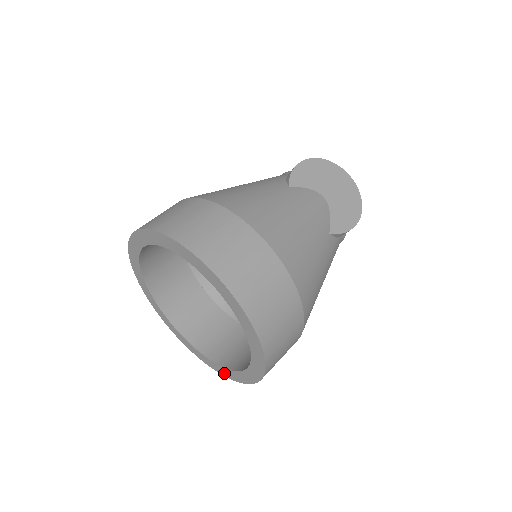
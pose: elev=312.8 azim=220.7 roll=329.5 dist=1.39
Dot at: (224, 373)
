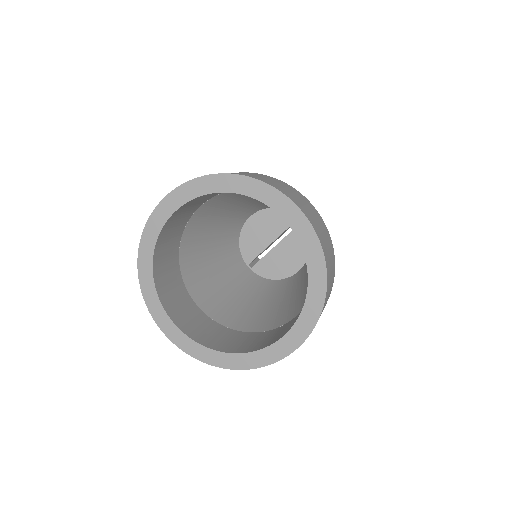
Dot at: (242, 364)
